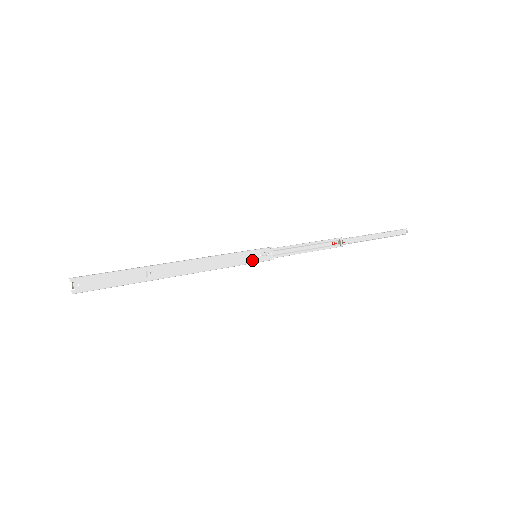
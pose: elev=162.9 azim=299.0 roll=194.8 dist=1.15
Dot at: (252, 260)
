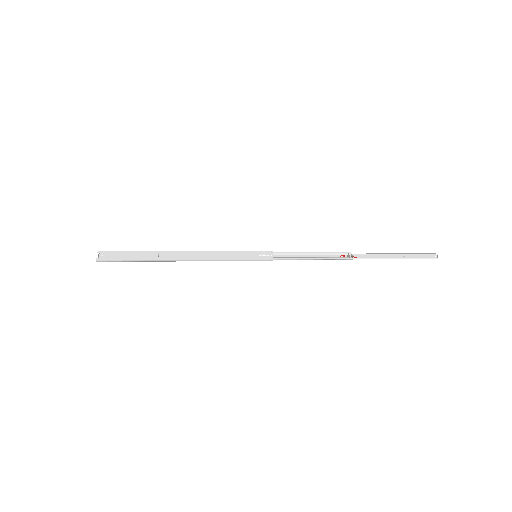
Dot at: (251, 258)
